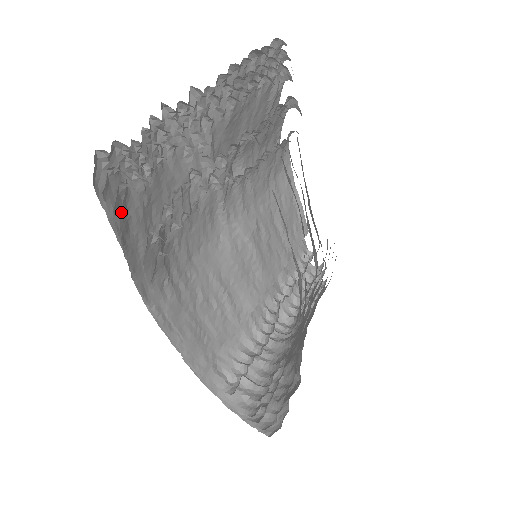
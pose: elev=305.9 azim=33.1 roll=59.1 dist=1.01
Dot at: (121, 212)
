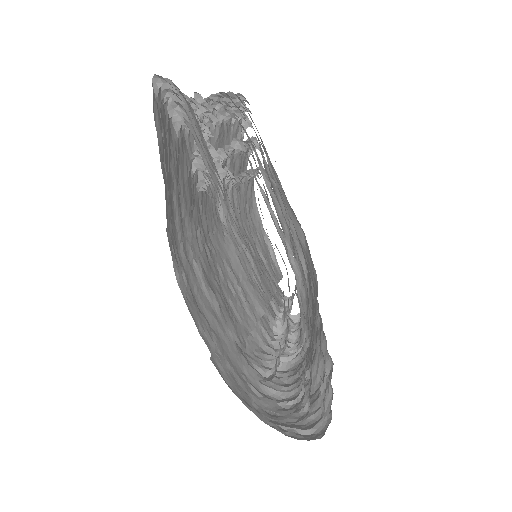
Dot at: (169, 136)
